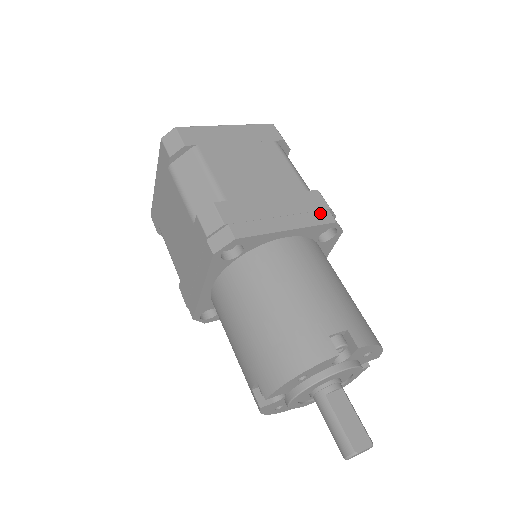
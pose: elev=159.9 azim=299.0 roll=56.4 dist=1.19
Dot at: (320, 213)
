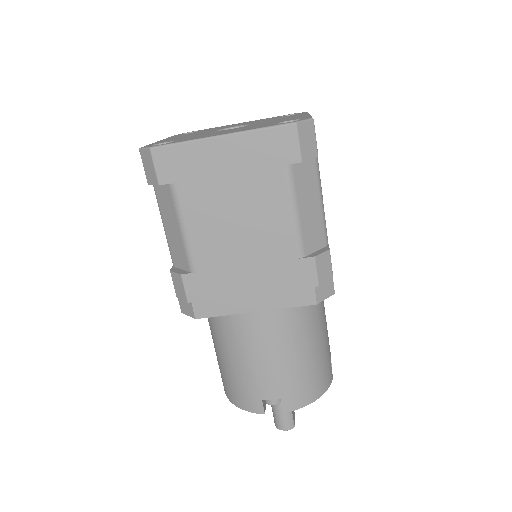
Dot at: occluded
